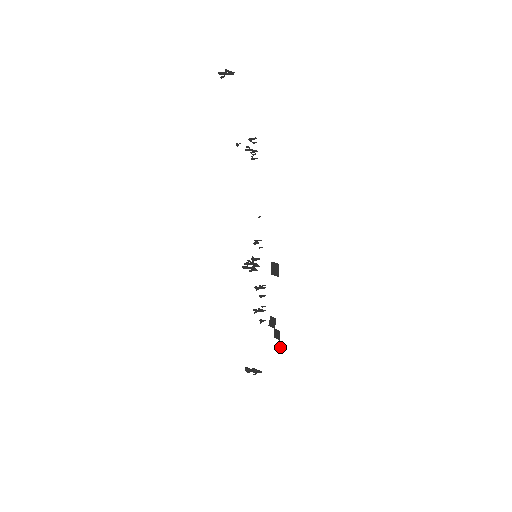
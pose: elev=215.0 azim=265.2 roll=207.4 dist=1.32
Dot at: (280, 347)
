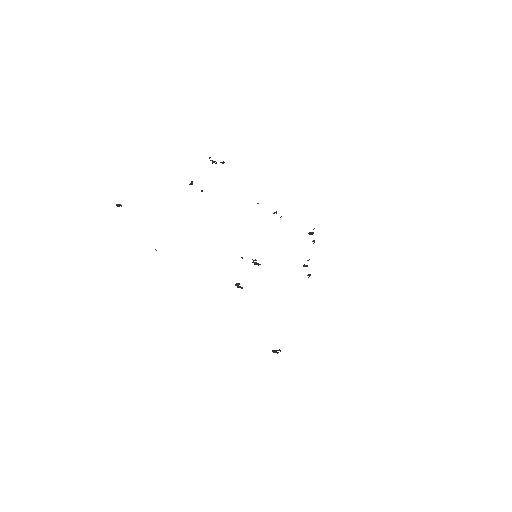
Dot at: occluded
